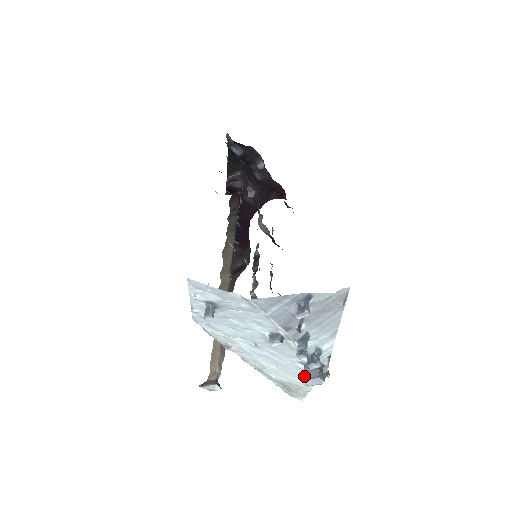
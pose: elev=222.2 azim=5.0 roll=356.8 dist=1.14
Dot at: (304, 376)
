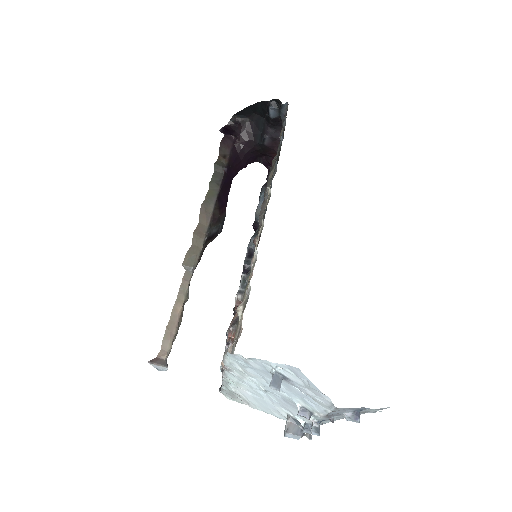
Dot at: (287, 427)
